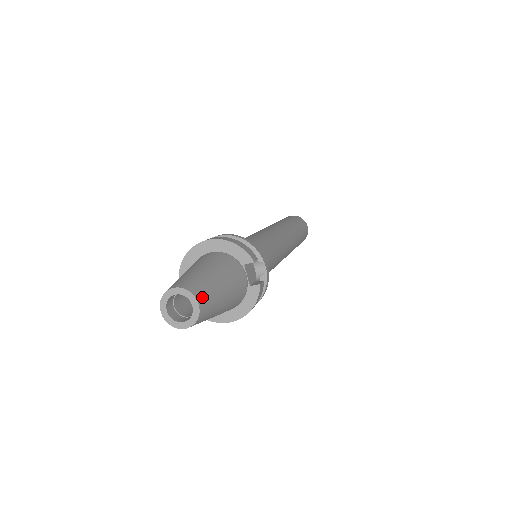
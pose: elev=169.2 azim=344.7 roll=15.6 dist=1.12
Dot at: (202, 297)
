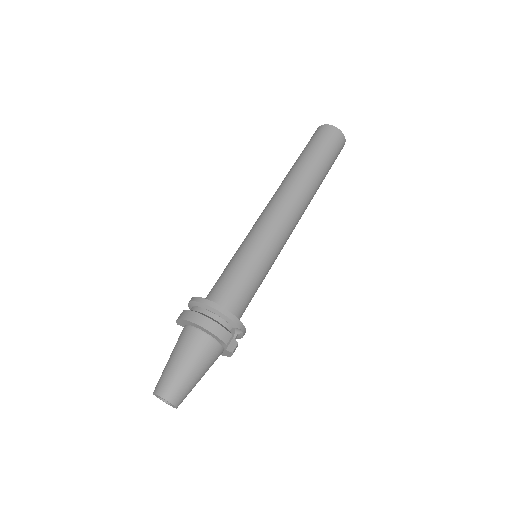
Dot at: (178, 400)
